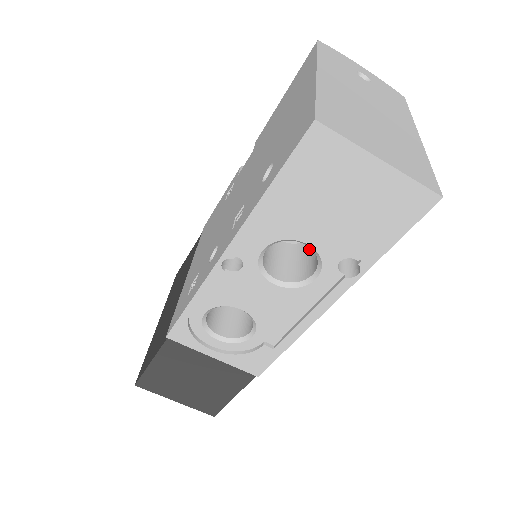
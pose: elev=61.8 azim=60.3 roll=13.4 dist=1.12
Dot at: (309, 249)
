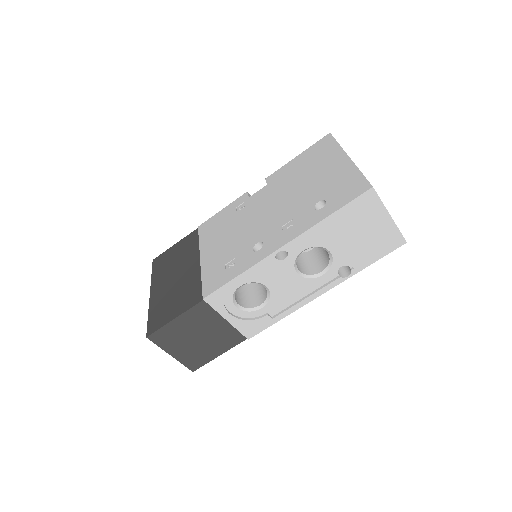
Dot at: (311, 257)
